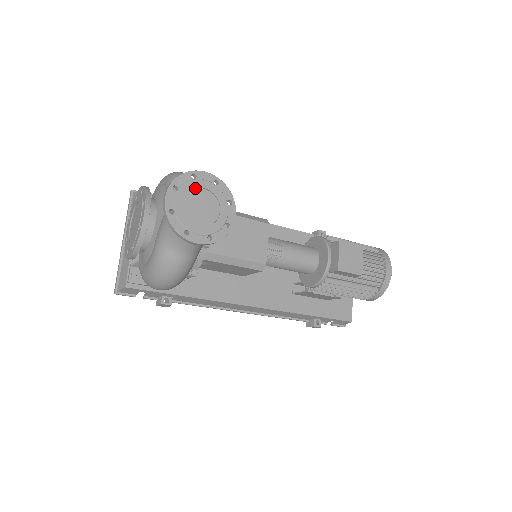
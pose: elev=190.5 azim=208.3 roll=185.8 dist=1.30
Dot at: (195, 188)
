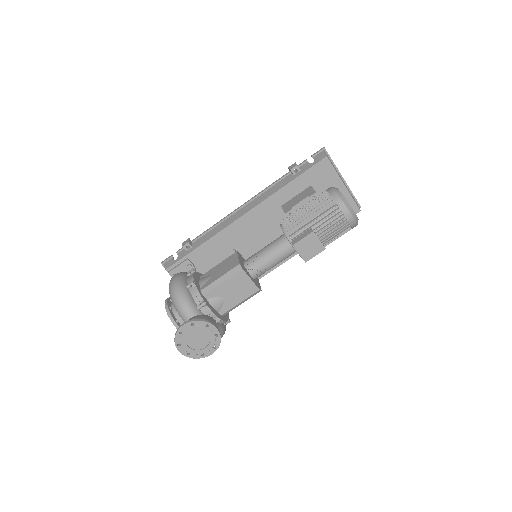
Dot at: (186, 336)
